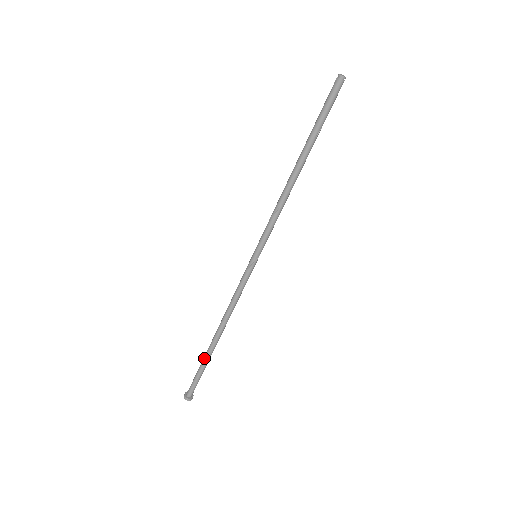
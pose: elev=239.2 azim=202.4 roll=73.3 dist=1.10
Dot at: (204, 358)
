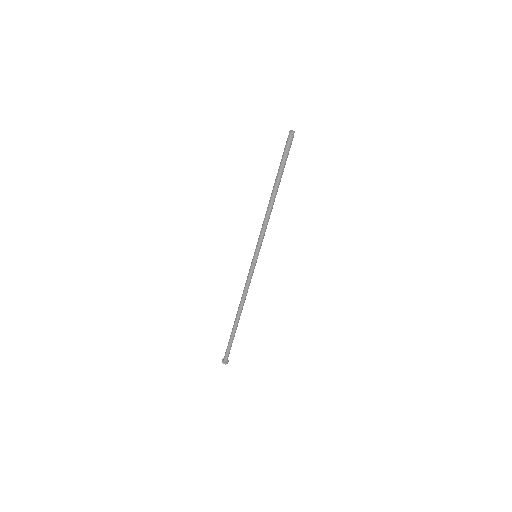
Dot at: (232, 332)
